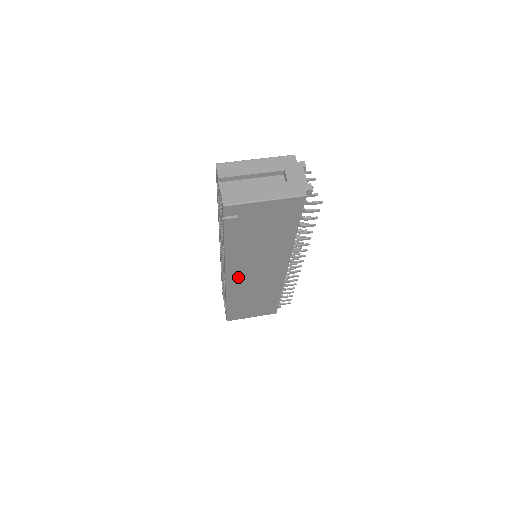
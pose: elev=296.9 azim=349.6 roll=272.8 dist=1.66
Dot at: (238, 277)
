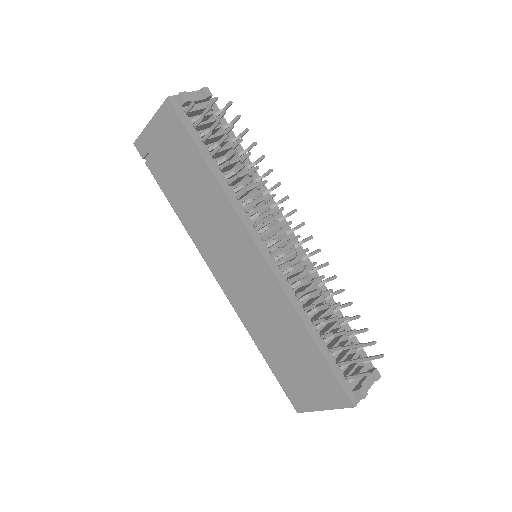
Dot at: (225, 276)
